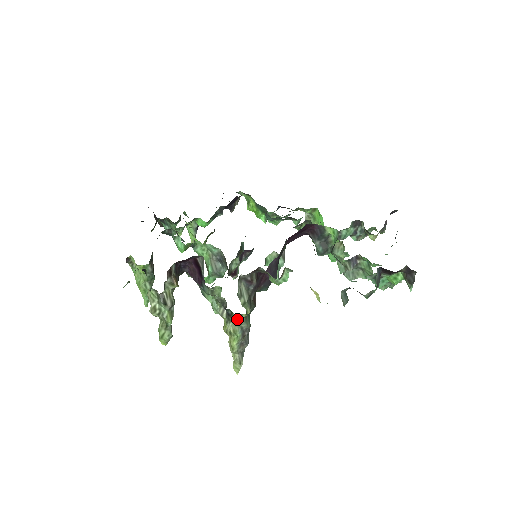
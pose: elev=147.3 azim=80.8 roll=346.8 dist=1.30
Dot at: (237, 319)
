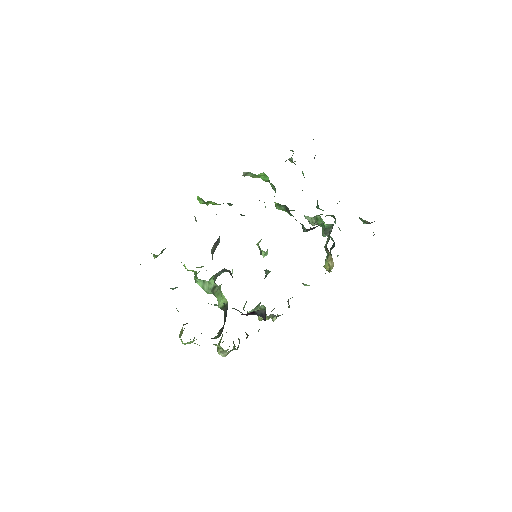
Dot at: (282, 314)
